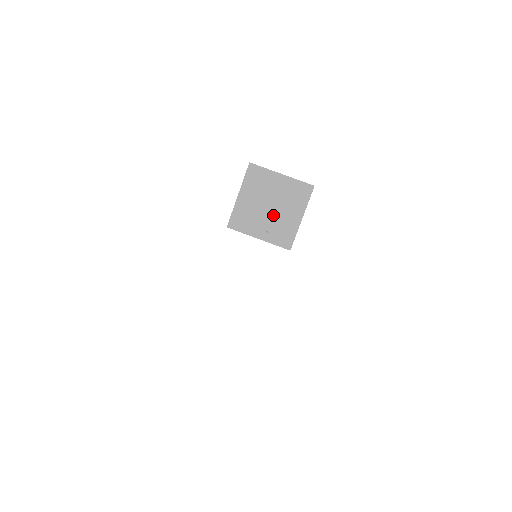
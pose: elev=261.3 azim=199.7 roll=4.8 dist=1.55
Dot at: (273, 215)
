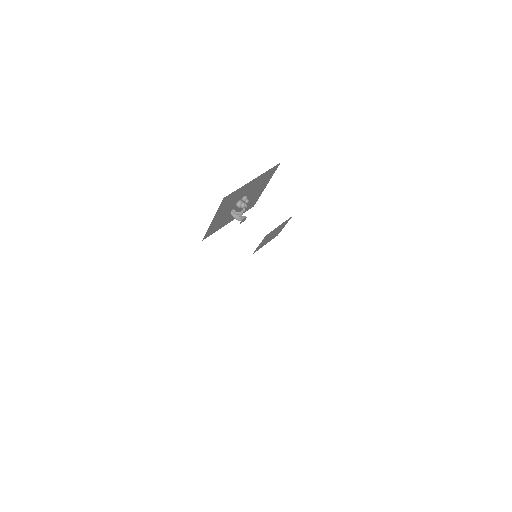
Dot at: occluded
